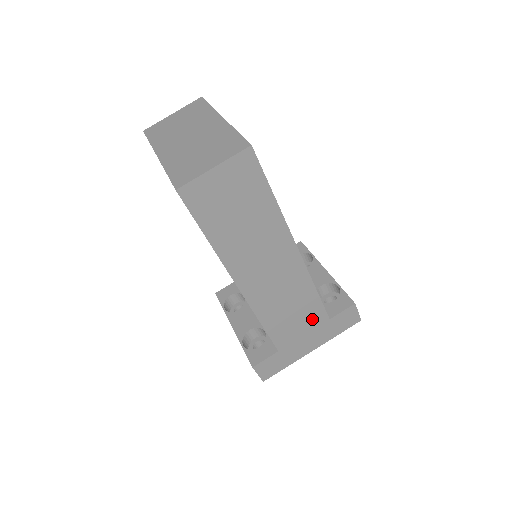
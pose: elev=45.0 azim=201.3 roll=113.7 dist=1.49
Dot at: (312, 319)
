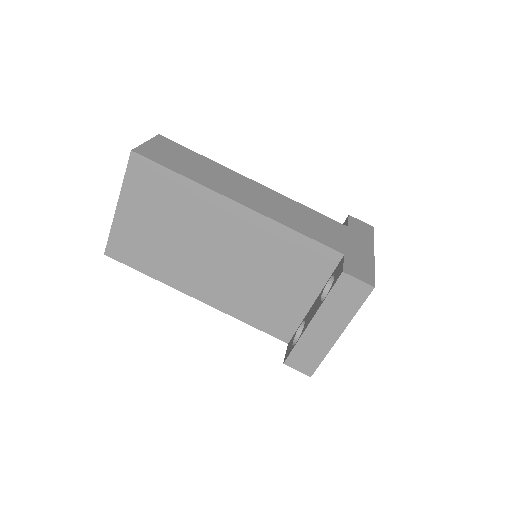
Dot at: (333, 227)
